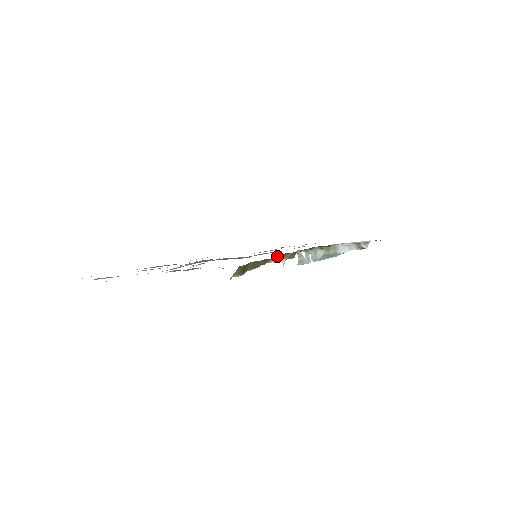
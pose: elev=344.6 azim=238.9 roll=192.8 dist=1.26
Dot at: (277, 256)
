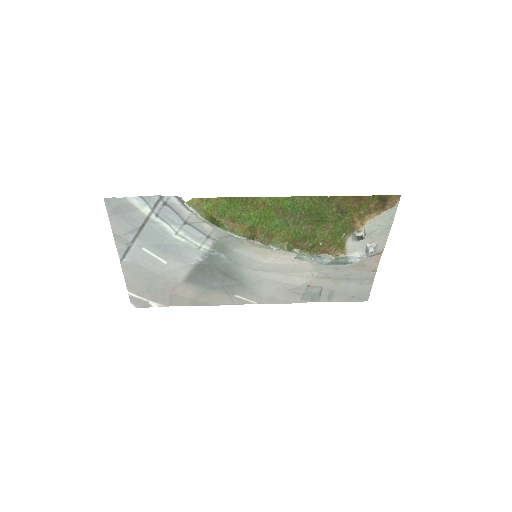
Dot at: (261, 236)
